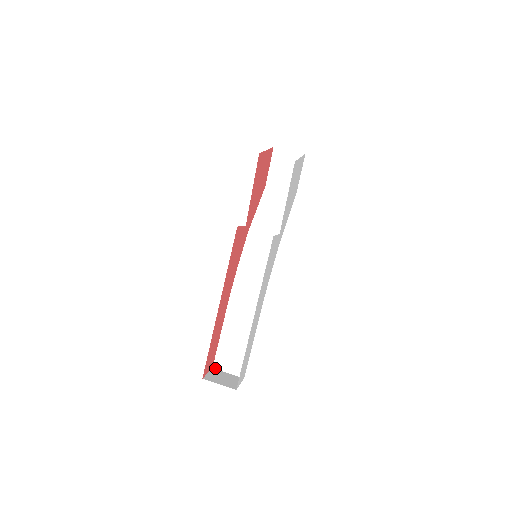
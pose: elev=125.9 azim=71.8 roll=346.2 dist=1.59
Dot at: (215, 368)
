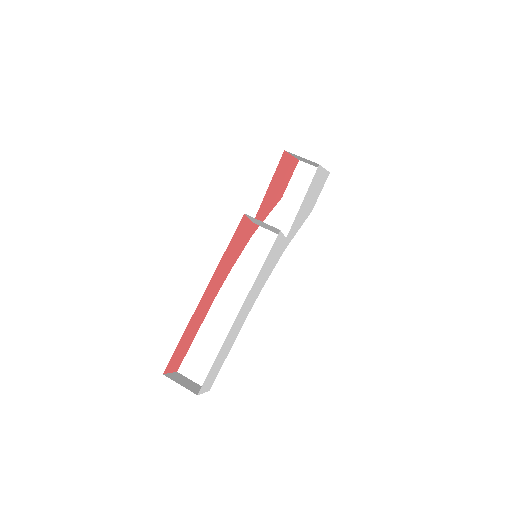
Dot at: (180, 372)
